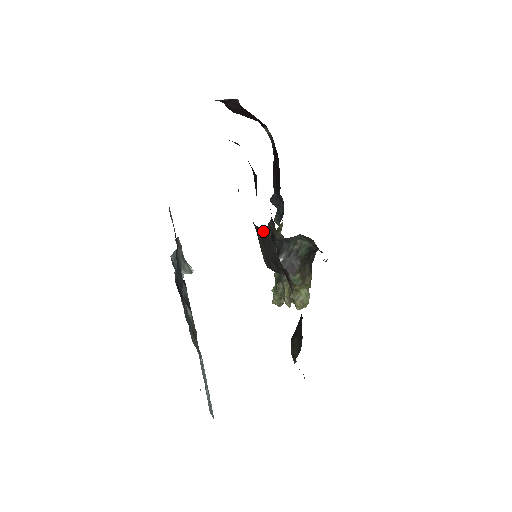
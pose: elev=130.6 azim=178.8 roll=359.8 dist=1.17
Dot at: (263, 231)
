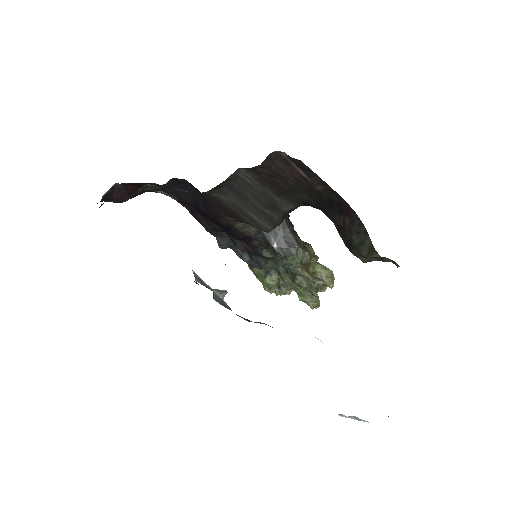
Dot at: (234, 182)
